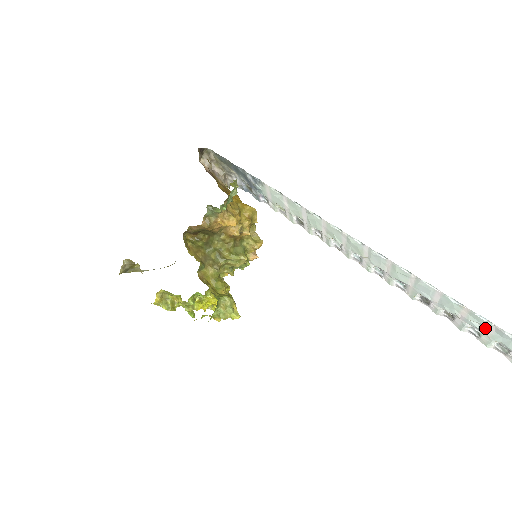
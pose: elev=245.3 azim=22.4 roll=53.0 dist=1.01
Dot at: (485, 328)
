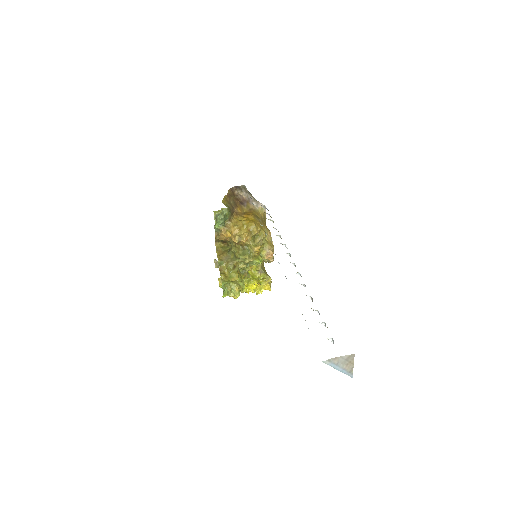
Dot at: occluded
